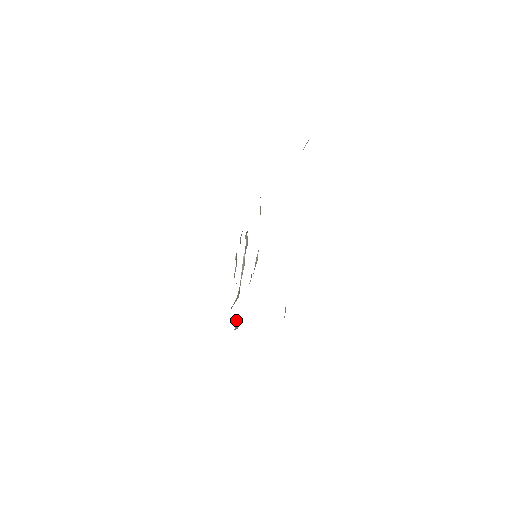
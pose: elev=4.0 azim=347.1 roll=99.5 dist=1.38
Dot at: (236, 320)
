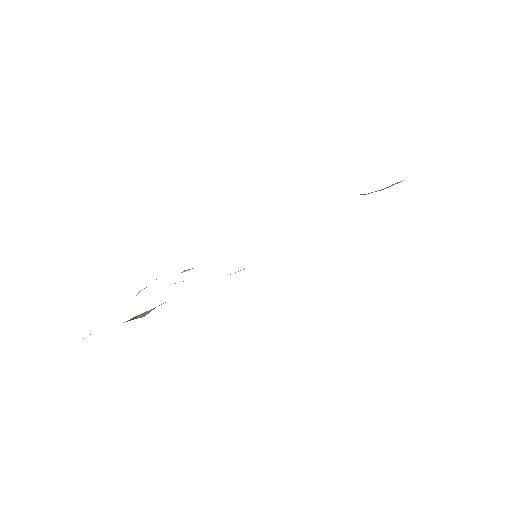
Dot at: occluded
